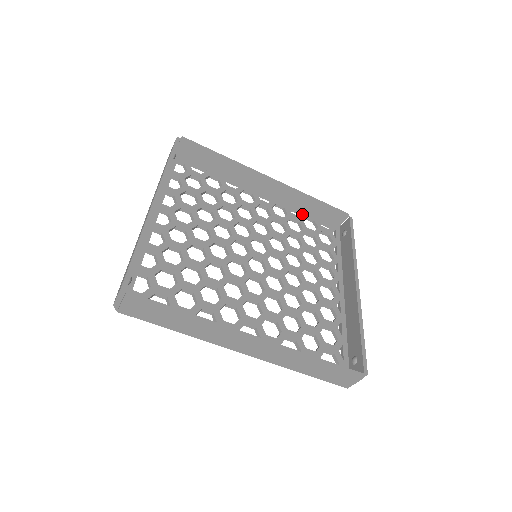
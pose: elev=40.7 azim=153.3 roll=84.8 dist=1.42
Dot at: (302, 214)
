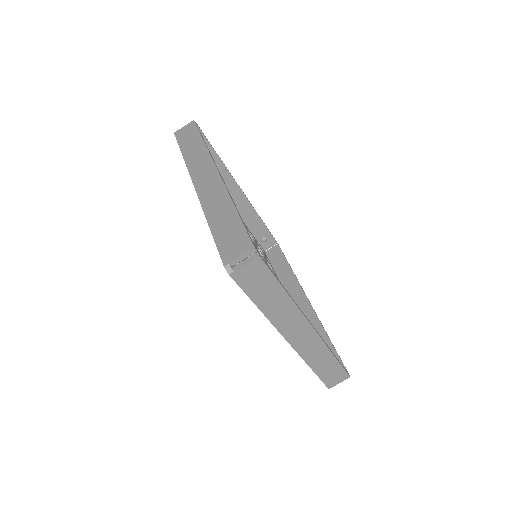
Dot at: occluded
